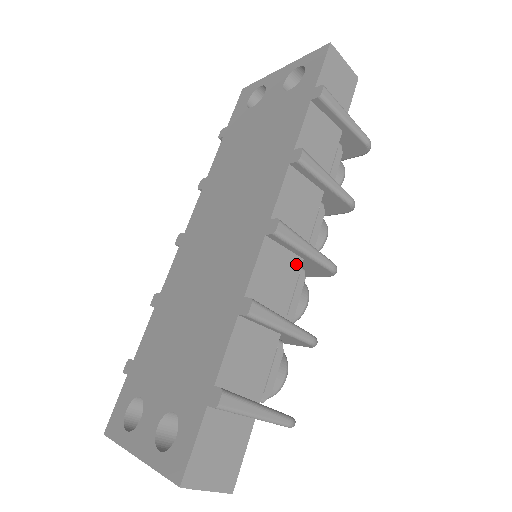
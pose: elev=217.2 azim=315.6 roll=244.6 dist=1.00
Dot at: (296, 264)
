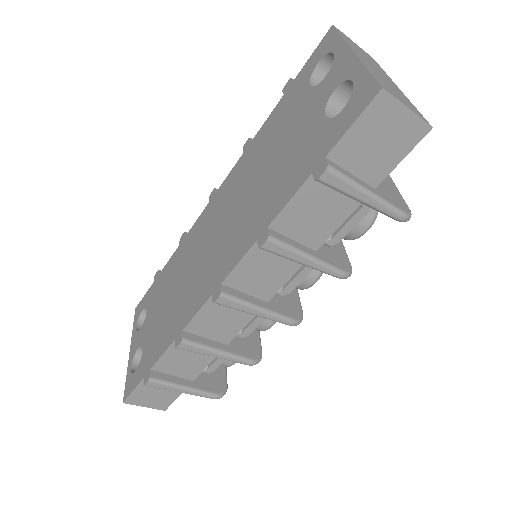
Dot at: occluded
